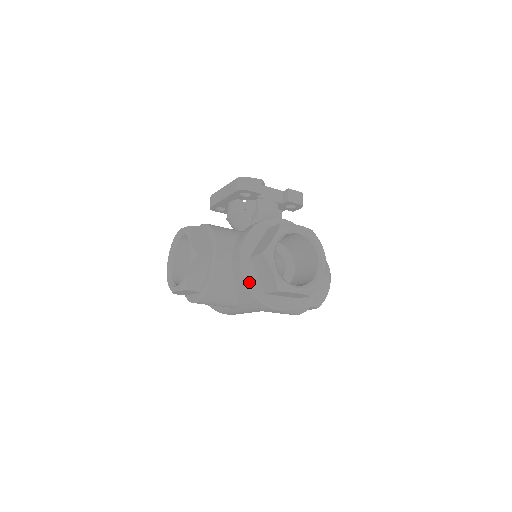
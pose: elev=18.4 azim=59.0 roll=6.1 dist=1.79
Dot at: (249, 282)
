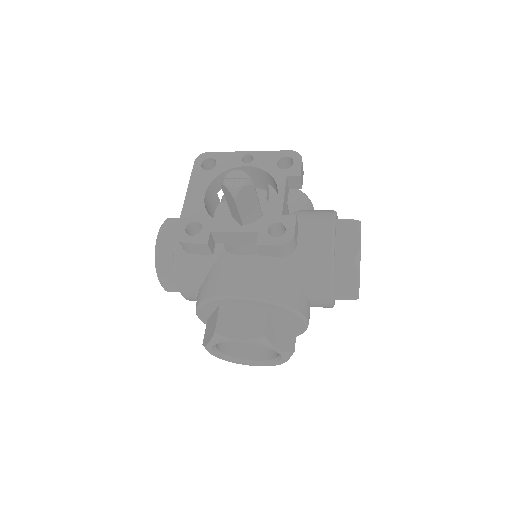
Dot at: occluded
